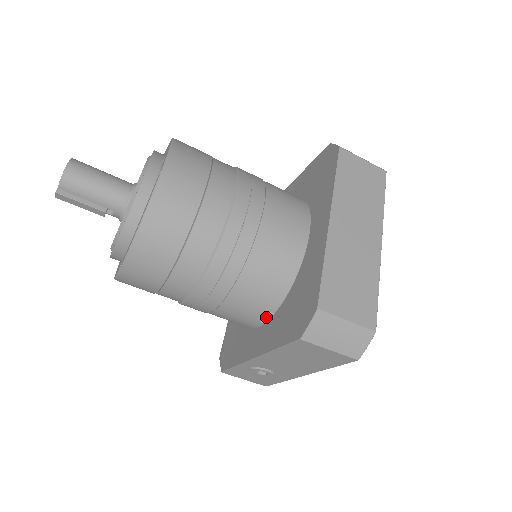
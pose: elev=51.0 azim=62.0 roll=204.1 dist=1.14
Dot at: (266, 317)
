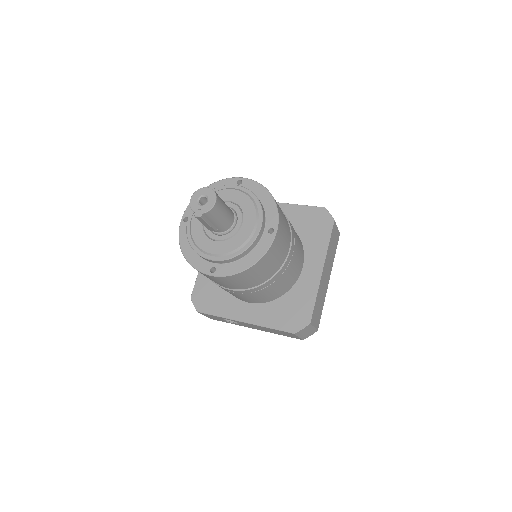
Dot at: (260, 302)
